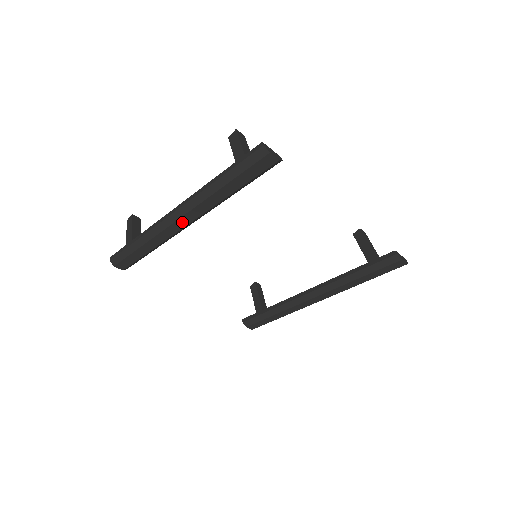
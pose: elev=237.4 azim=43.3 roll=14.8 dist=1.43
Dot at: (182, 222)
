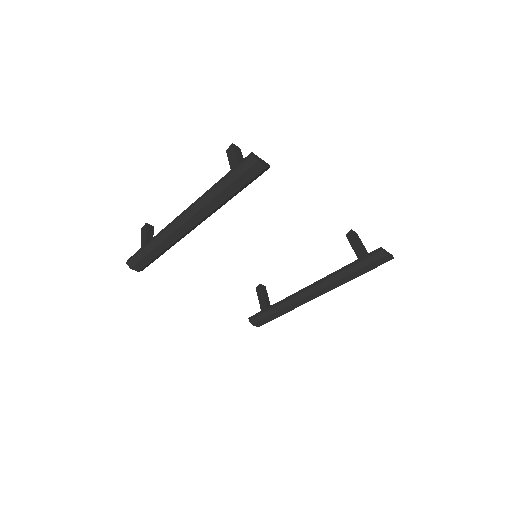
Dot at: (188, 225)
